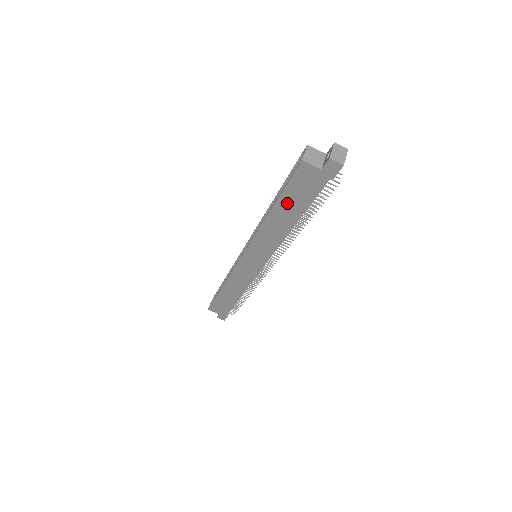
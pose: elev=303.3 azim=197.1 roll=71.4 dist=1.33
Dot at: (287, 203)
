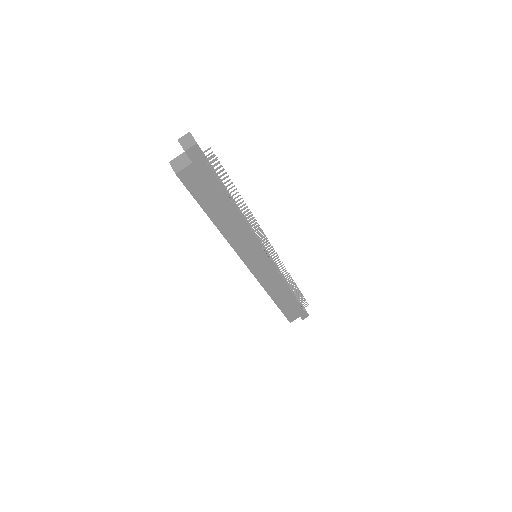
Dot at: (212, 206)
